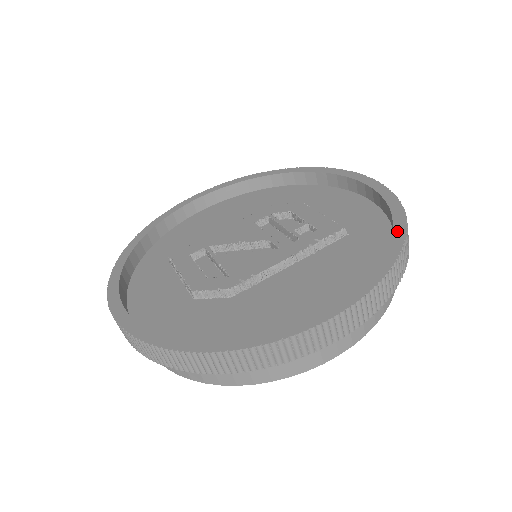
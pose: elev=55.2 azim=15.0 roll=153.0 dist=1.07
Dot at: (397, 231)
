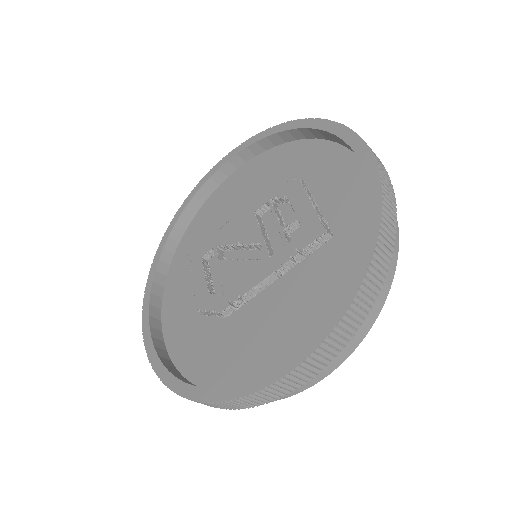
Dot at: (362, 257)
